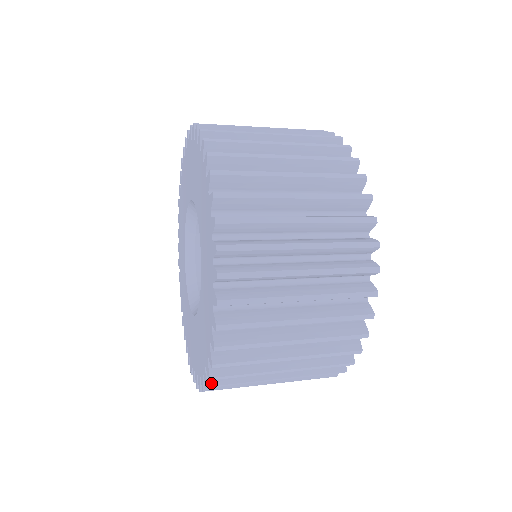
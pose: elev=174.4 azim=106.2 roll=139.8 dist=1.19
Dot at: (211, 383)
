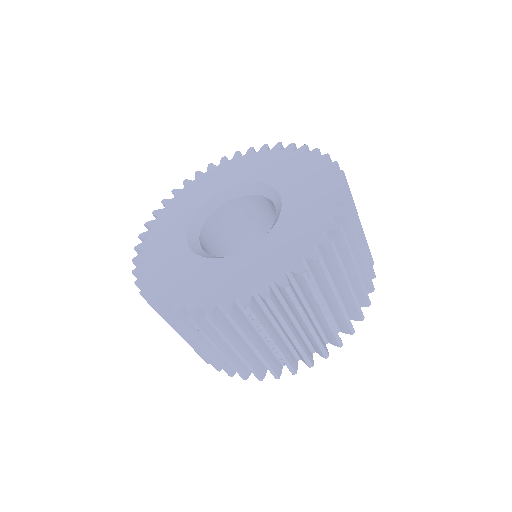
Dot at: (347, 197)
